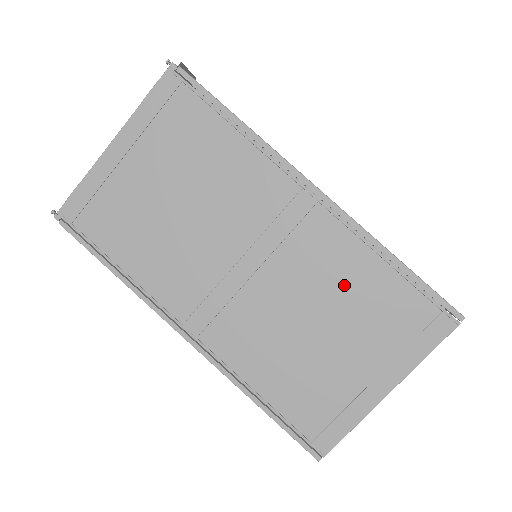
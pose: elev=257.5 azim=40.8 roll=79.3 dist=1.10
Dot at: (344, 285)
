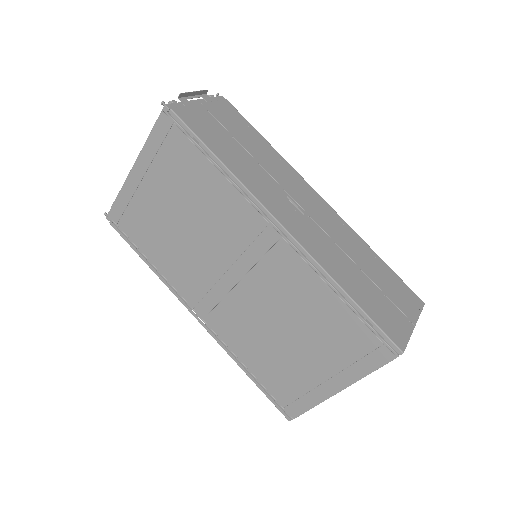
Dot at: (304, 306)
